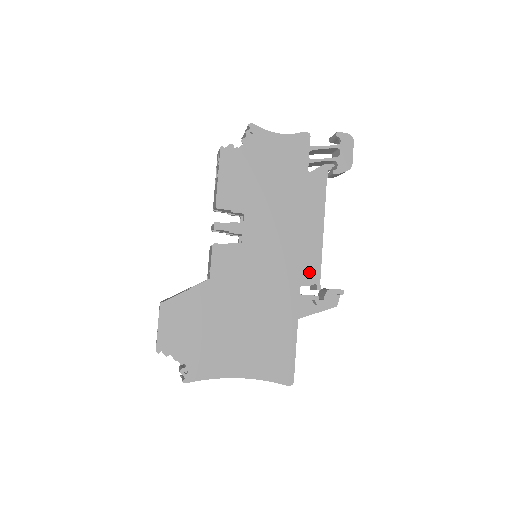
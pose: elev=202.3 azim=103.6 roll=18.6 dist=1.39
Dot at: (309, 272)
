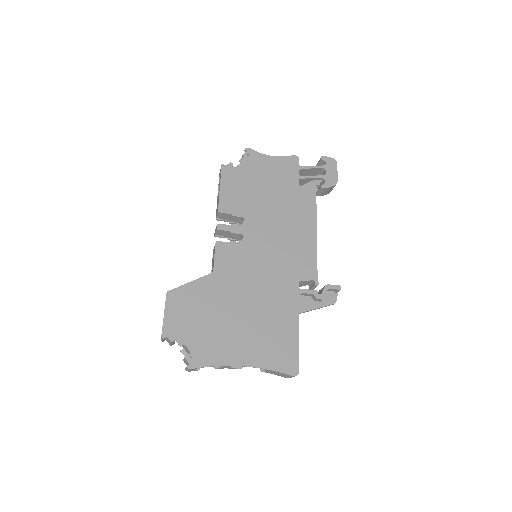
Dot at: (306, 269)
